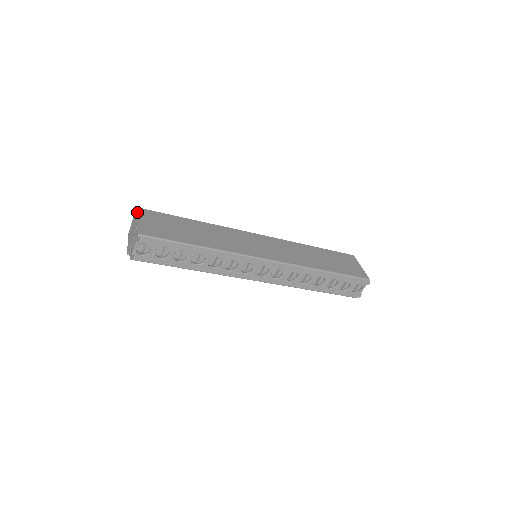
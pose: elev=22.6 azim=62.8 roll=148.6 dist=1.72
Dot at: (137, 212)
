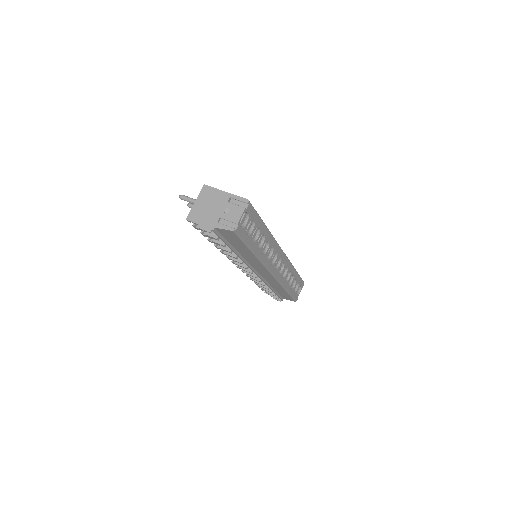
Dot at: (213, 187)
